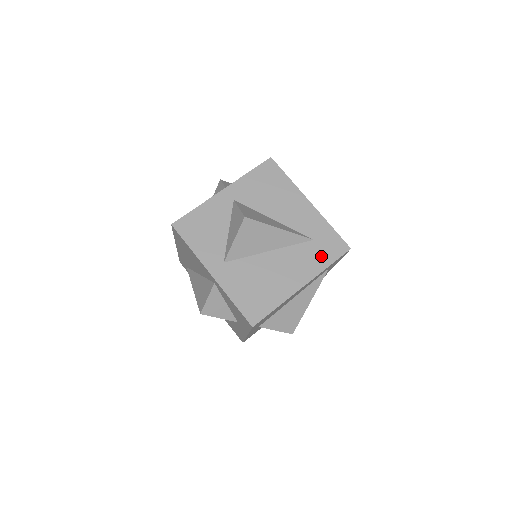
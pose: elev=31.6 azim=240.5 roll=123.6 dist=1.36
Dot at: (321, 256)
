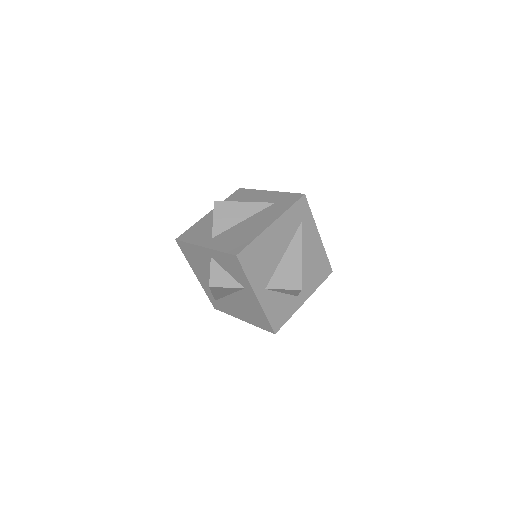
Dot at: (283, 206)
